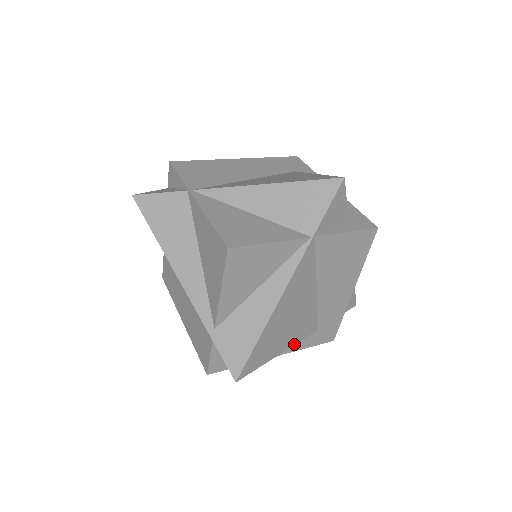
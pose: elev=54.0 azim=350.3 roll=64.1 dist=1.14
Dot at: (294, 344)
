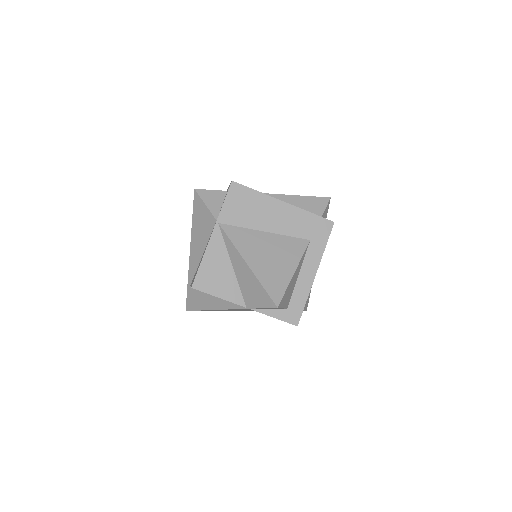
Dot at: occluded
